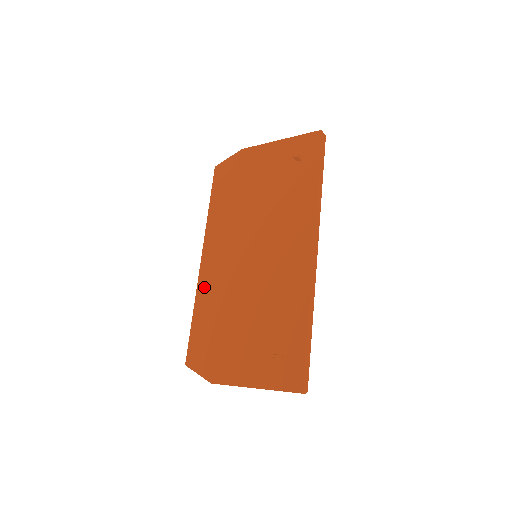
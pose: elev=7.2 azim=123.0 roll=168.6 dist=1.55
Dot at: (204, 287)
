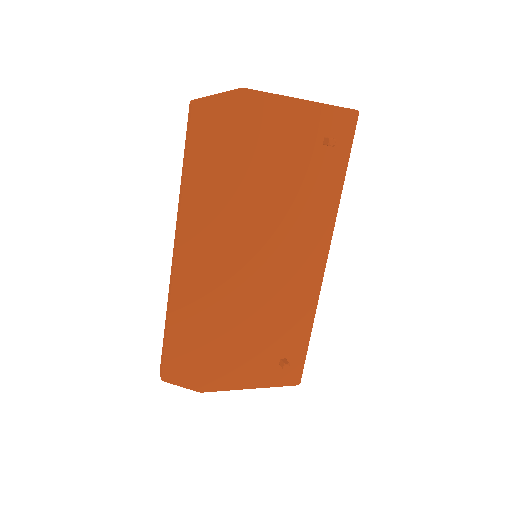
Dot at: (184, 292)
